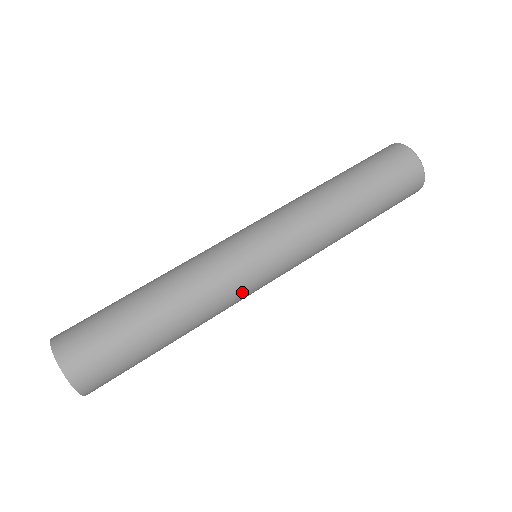
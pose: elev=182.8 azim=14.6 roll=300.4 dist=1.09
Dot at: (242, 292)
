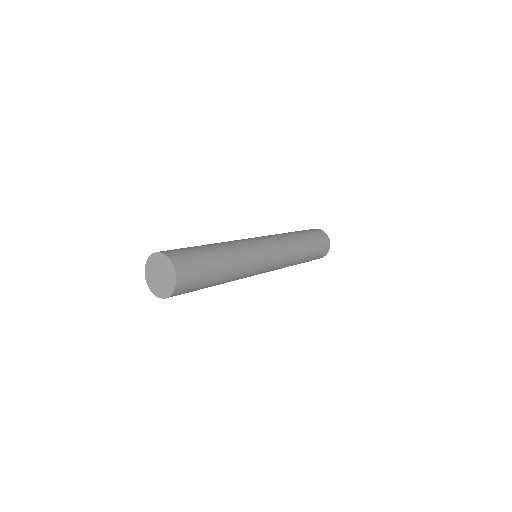
Dot at: (250, 276)
